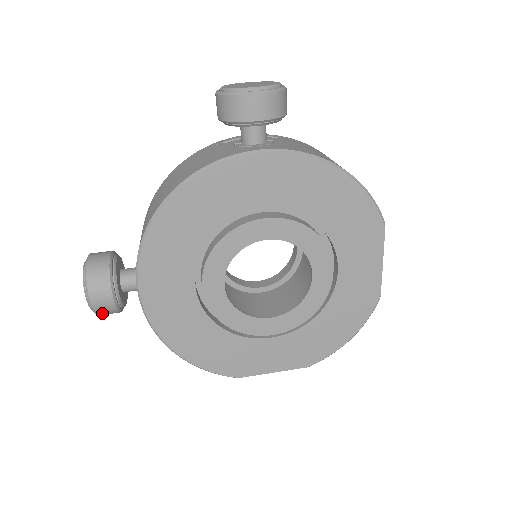
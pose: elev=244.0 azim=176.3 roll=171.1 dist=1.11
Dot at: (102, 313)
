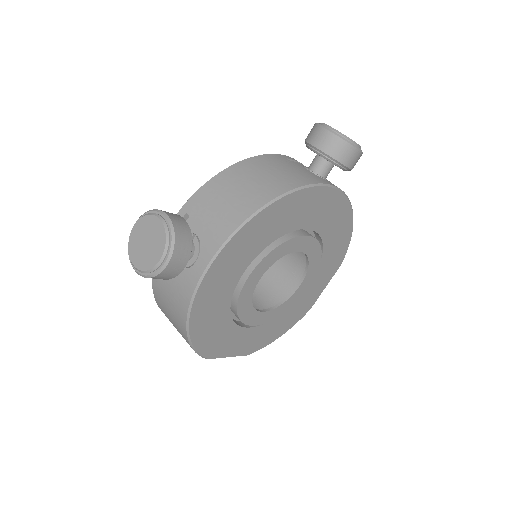
Dot at: (158, 277)
